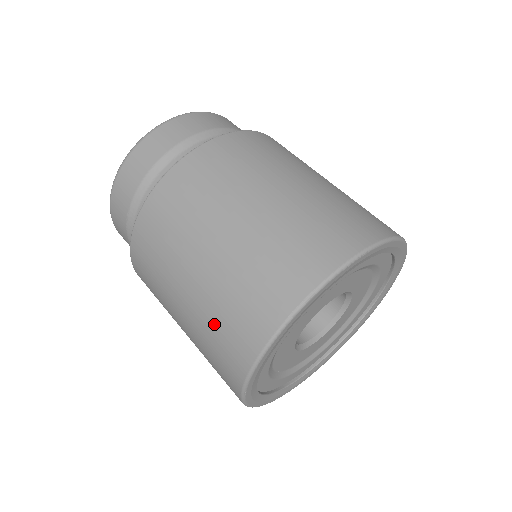
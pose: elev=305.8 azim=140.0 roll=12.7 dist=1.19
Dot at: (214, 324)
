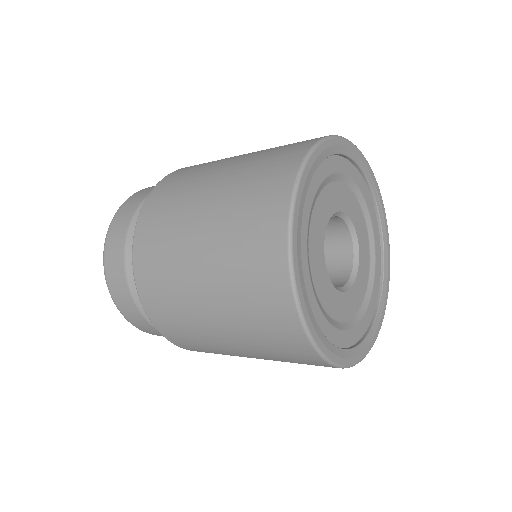
Dot at: (236, 252)
